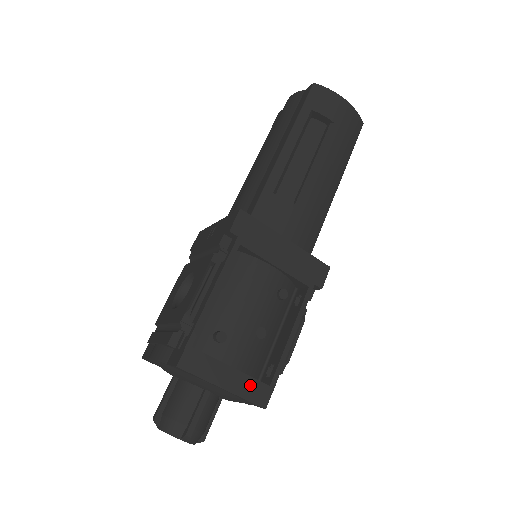
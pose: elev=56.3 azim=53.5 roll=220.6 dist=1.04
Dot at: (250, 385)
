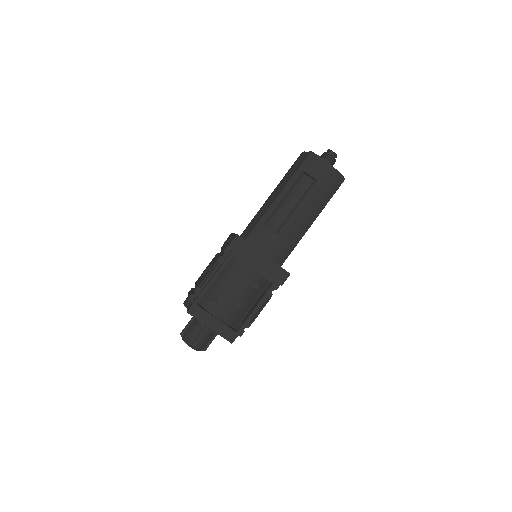
Dot at: (225, 330)
